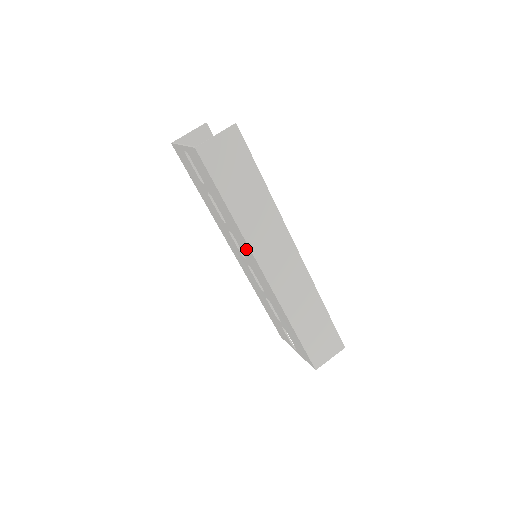
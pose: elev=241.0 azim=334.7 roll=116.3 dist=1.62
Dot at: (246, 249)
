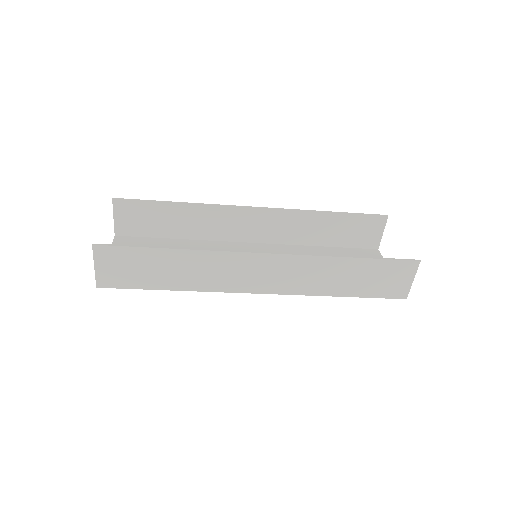
Dot at: occluded
